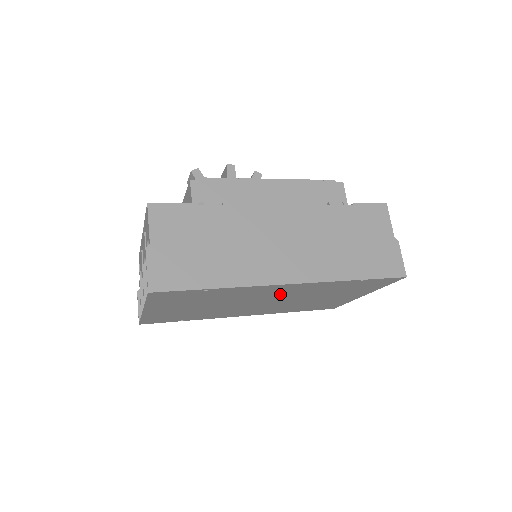
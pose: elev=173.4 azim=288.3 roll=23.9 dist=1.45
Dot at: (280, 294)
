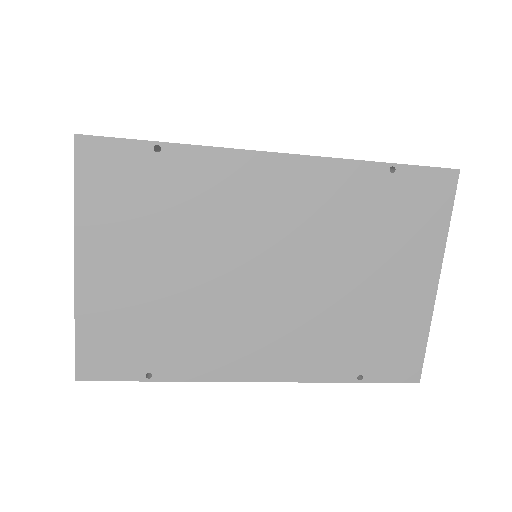
Dot at: (283, 221)
